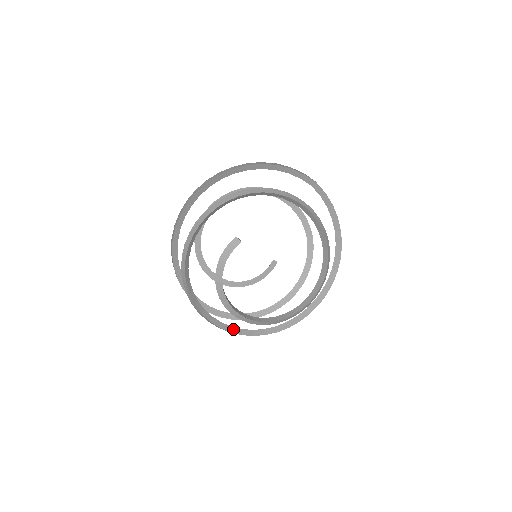
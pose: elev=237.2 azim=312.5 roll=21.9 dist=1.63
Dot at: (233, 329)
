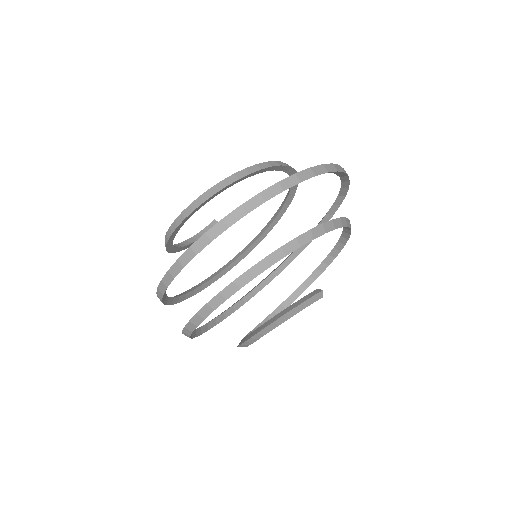
Dot at: (193, 333)
